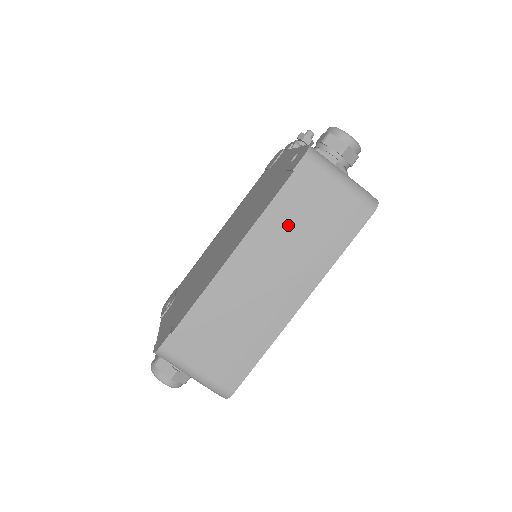
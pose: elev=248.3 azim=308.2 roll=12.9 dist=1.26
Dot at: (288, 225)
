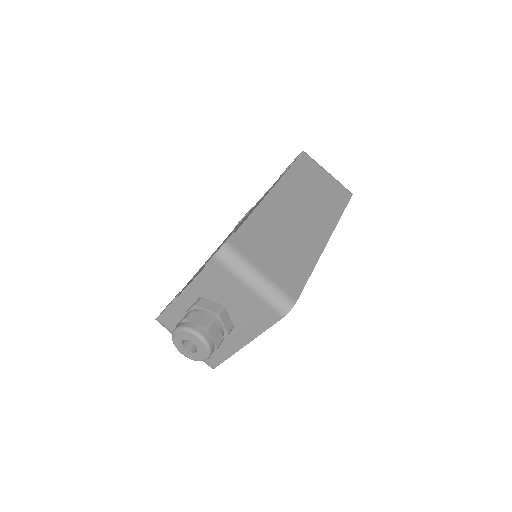
Dot at: (304, 184)
